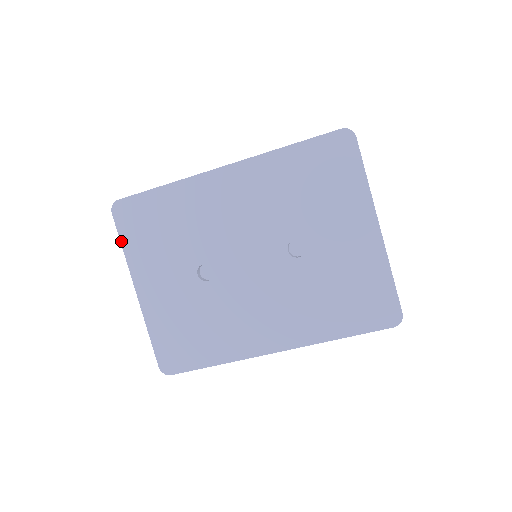
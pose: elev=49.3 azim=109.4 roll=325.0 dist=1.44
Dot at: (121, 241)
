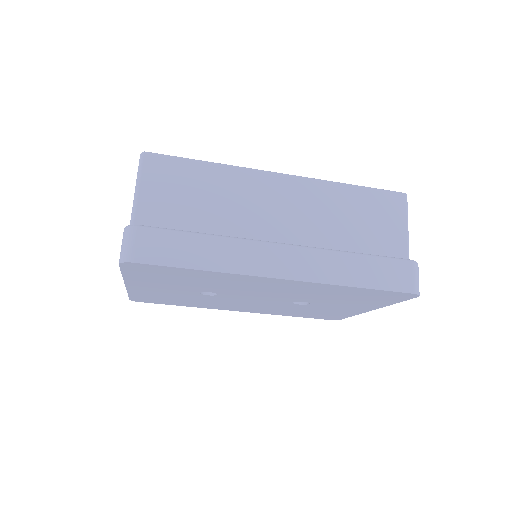
Dot at: (122, 273)
